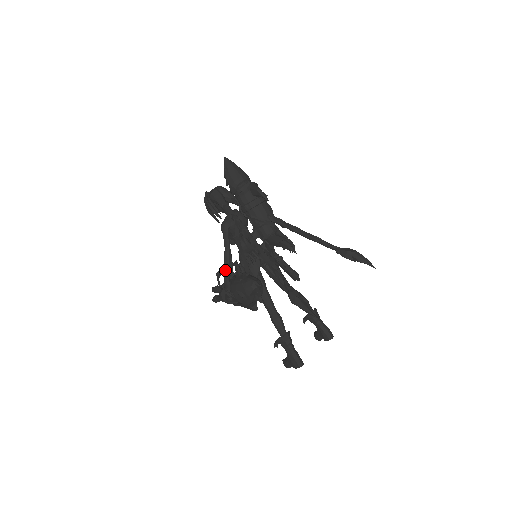
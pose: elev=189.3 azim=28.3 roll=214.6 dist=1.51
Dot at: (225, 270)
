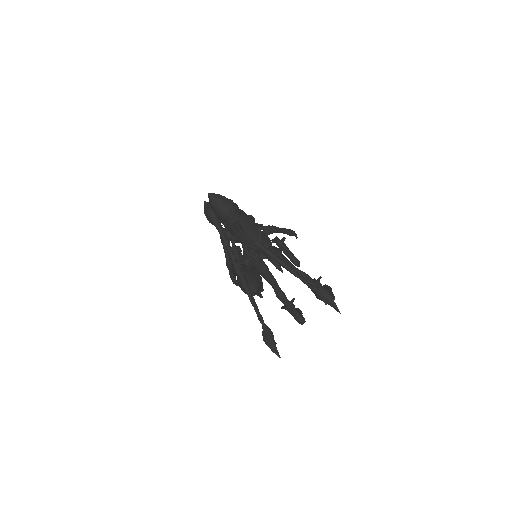
Dot at: (229, 272)
